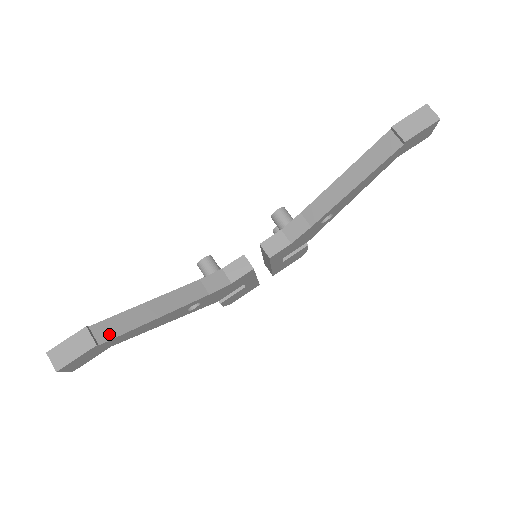
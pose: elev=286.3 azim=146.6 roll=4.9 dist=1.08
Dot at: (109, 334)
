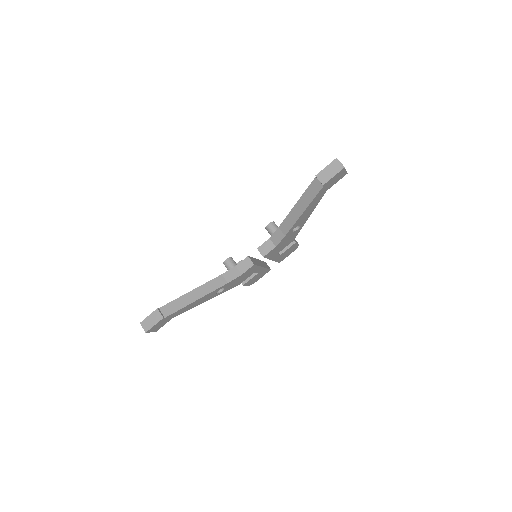
Dot at: (170, 311)
